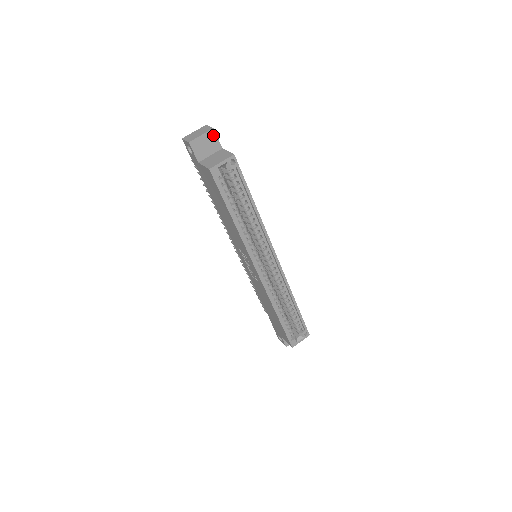
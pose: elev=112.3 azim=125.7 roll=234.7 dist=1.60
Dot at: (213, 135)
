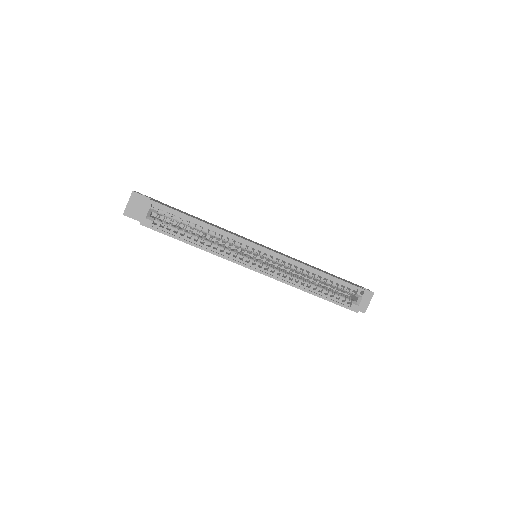
Dot at: (136, 196)
